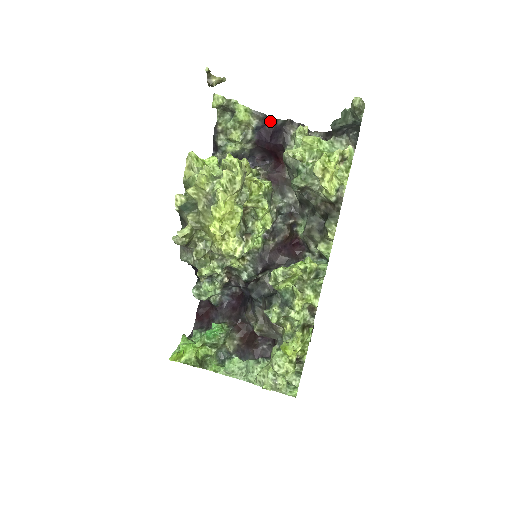
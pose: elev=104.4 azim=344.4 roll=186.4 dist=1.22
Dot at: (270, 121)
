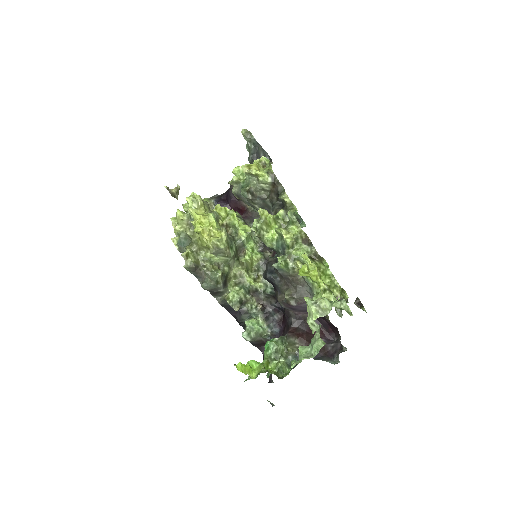
Dot at: (222, 195)
